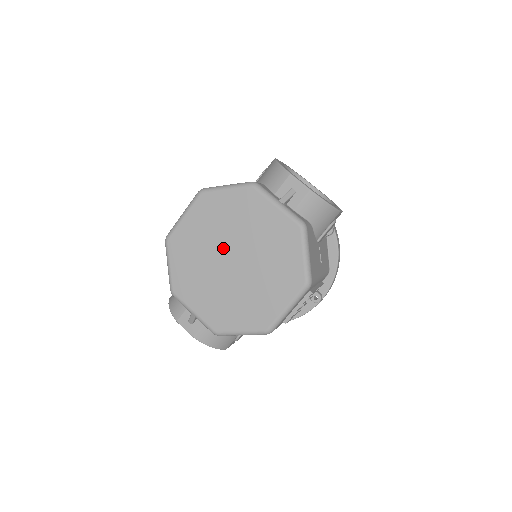
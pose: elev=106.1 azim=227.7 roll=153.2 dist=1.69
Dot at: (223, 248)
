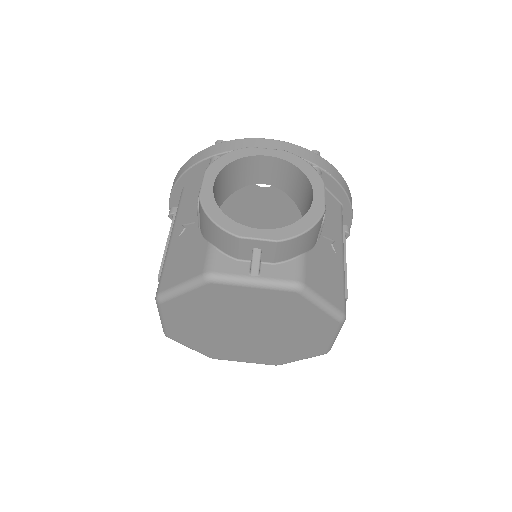
Dot at: (228, 327)
